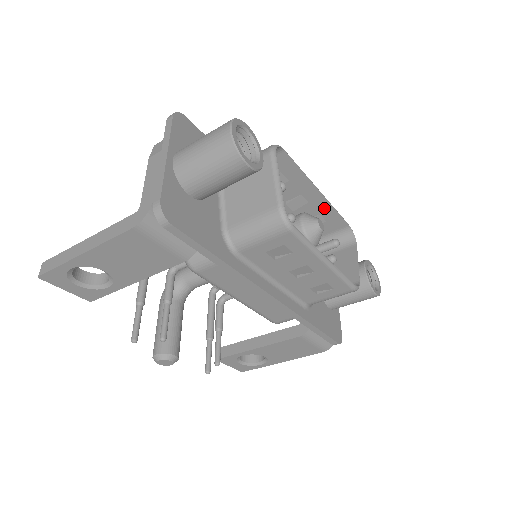
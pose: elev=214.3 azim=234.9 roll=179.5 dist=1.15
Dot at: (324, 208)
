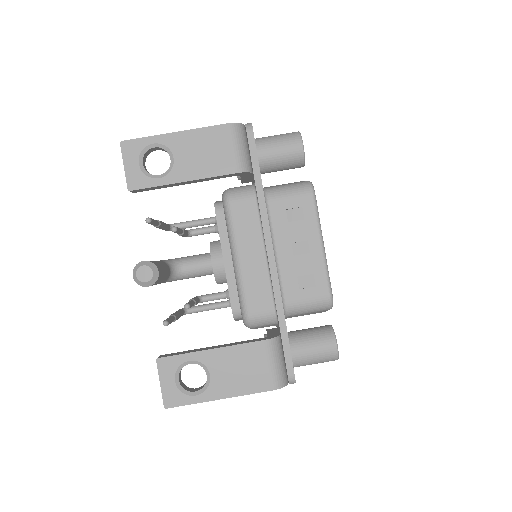
Dot at: occluded
